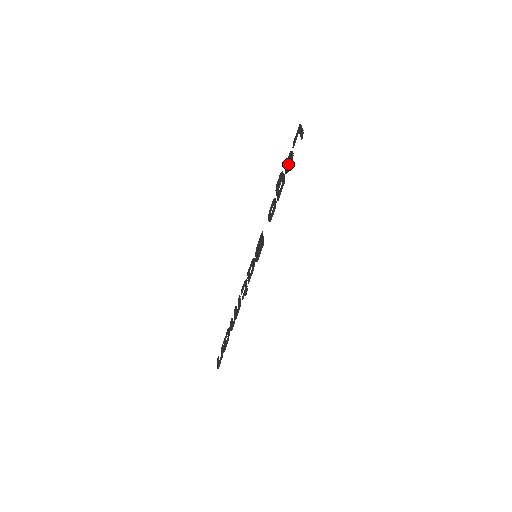
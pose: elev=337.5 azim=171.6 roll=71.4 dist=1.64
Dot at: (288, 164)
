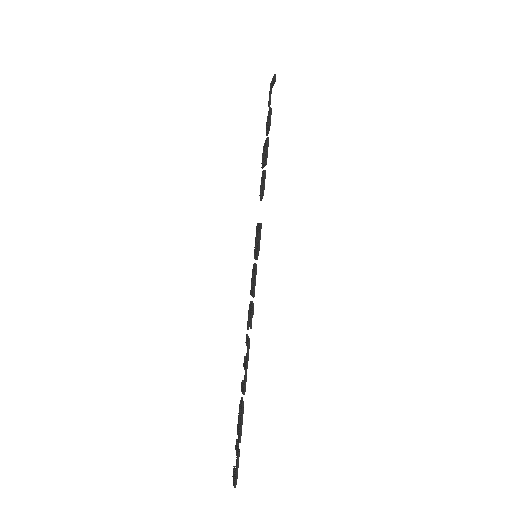
Dot at: (268, 123)
